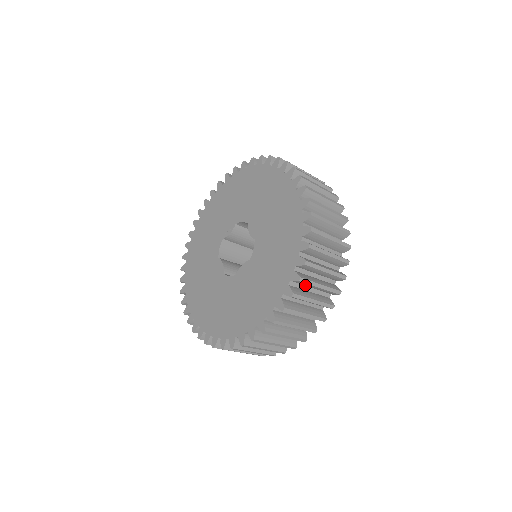
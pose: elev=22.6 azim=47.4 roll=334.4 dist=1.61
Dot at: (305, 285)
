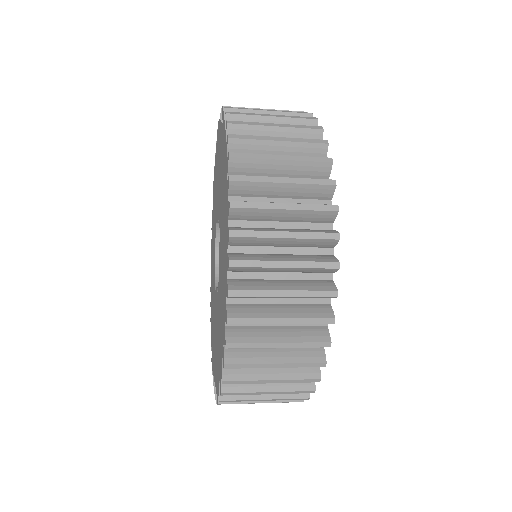
Dot at: (258, 171)
